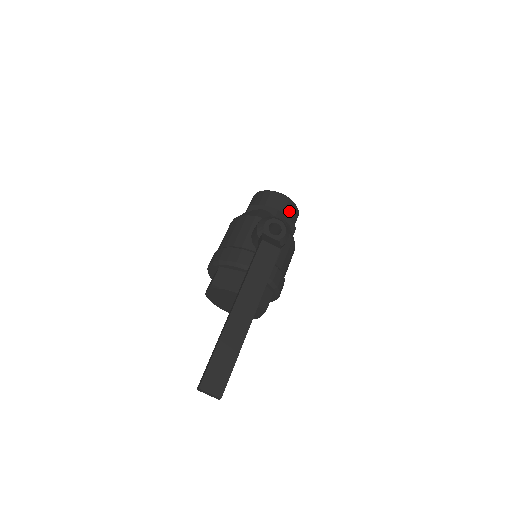
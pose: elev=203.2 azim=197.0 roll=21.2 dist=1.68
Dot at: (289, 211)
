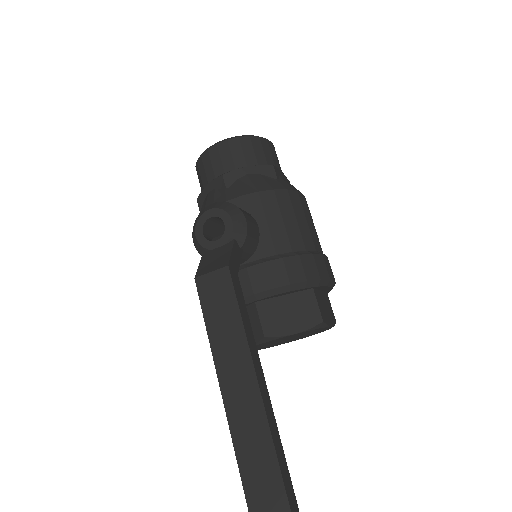
Dot at: (241, 156)
